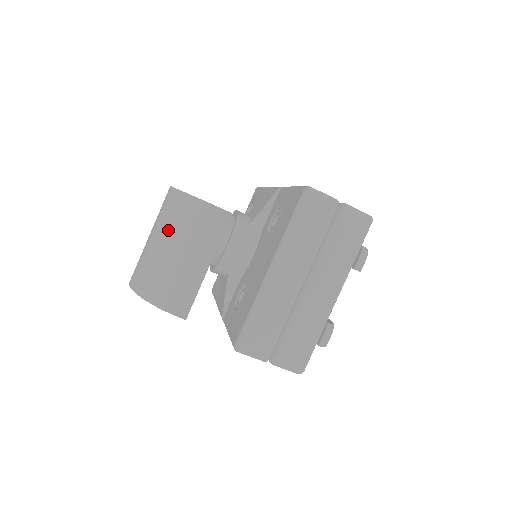
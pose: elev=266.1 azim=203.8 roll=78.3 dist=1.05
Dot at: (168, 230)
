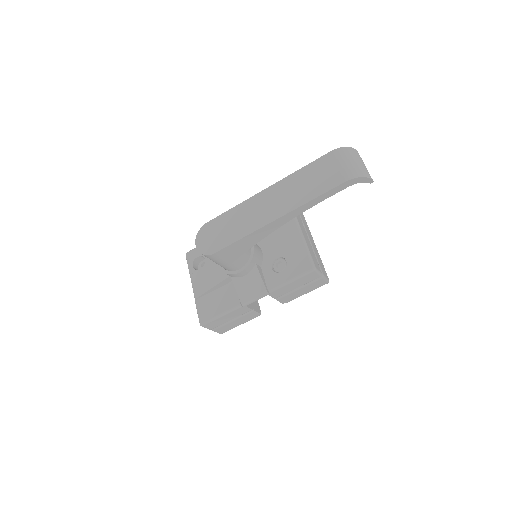
Dot at: (351, 157)
